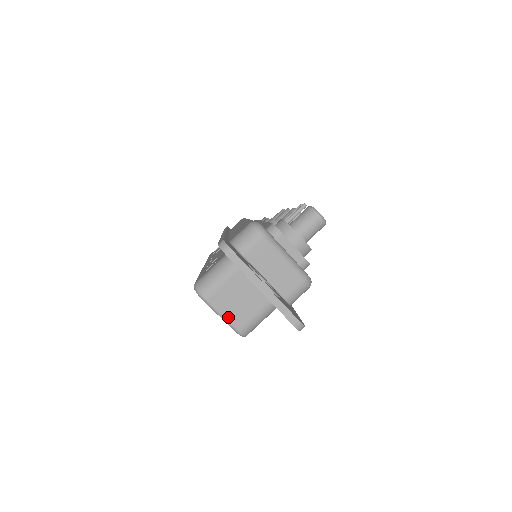
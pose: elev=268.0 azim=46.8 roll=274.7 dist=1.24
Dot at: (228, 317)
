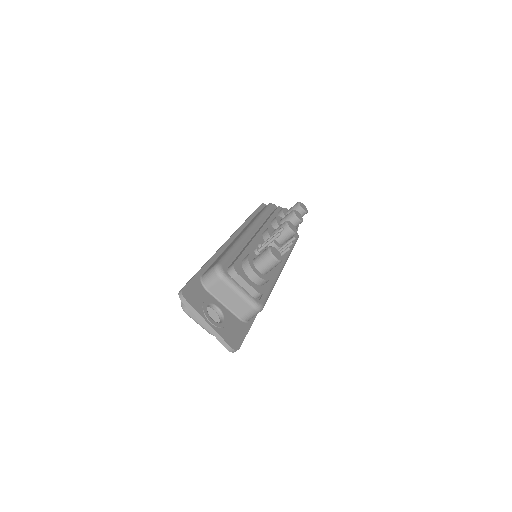
Dot at: (203, 325)
